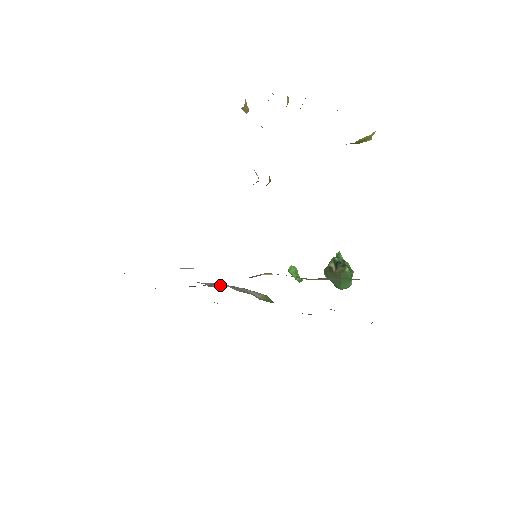
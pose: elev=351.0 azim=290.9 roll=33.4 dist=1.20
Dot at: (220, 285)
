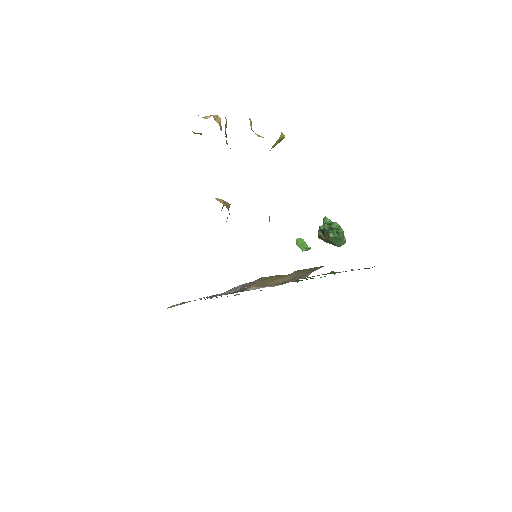
Dot at: (242, 288)
